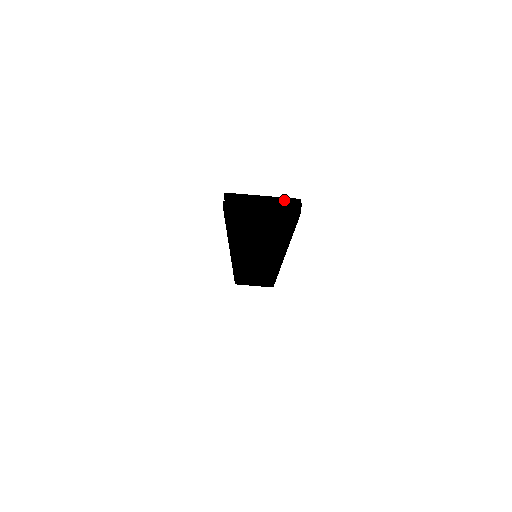
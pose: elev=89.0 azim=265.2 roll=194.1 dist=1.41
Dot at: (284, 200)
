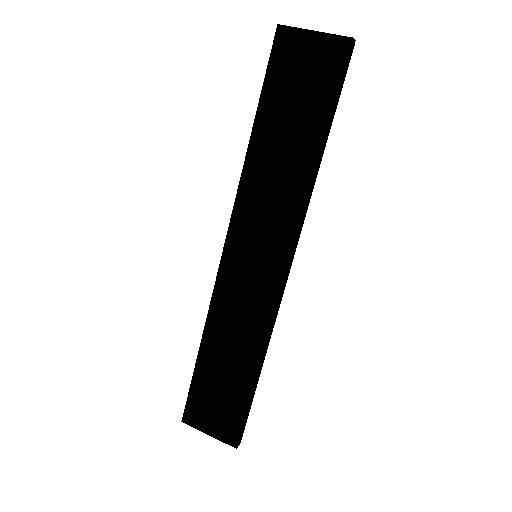
Dot at: occluded
